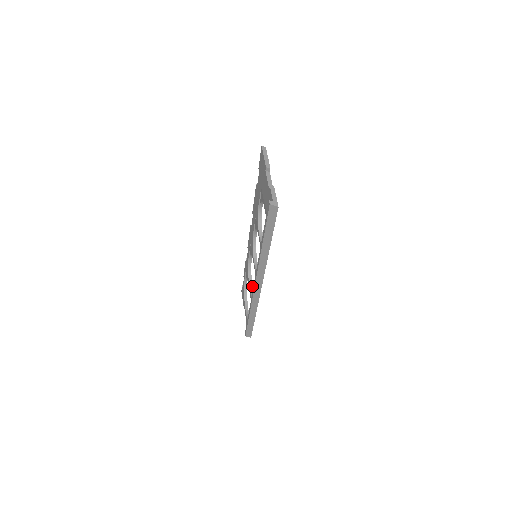
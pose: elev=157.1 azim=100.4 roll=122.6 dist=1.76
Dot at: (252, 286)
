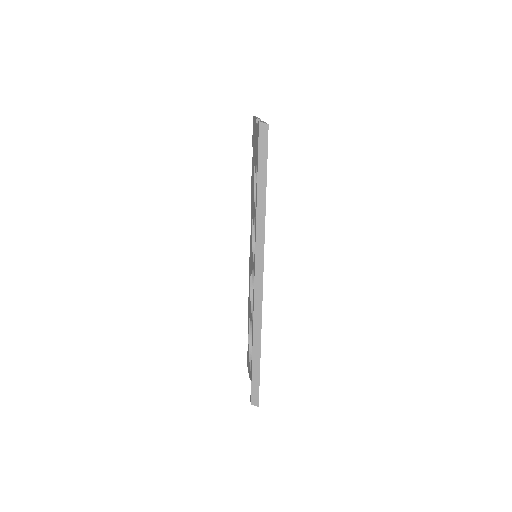
Dot at: occluded
